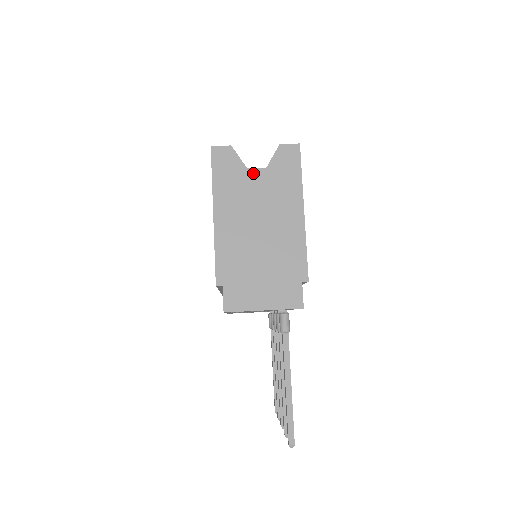
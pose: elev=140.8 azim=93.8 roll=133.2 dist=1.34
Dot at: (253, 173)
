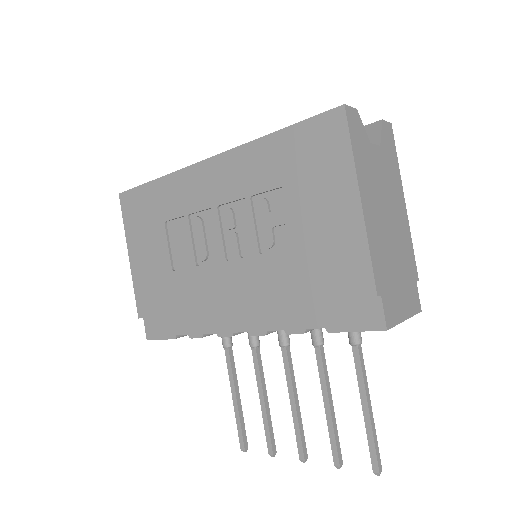
Dot at: (375, 150)
